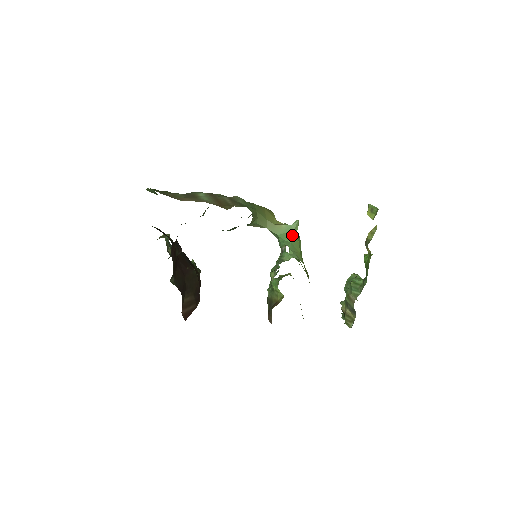
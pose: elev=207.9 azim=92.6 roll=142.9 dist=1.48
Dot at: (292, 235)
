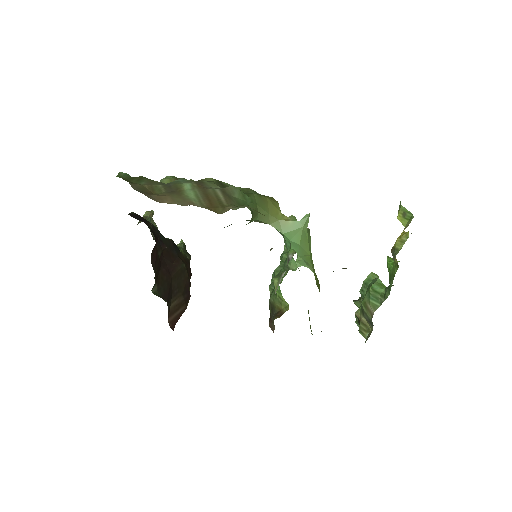
Dot at: (301, 234)
